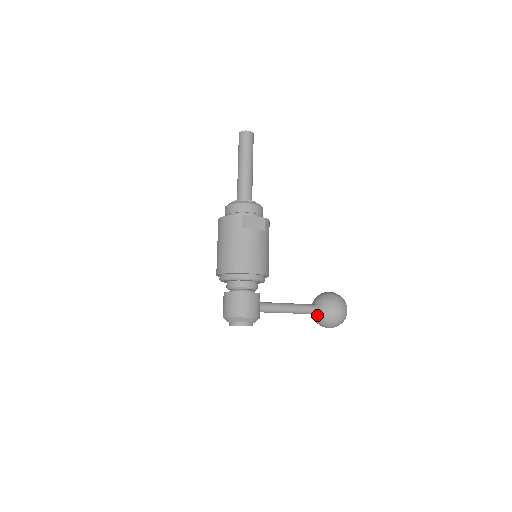
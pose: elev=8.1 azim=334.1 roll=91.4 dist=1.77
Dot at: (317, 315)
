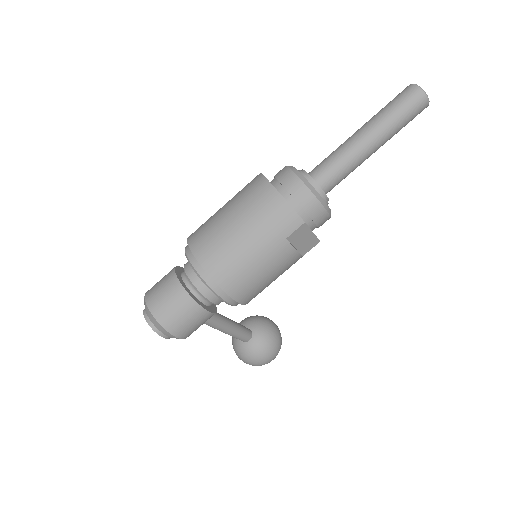
Dot at: (243, 344)
